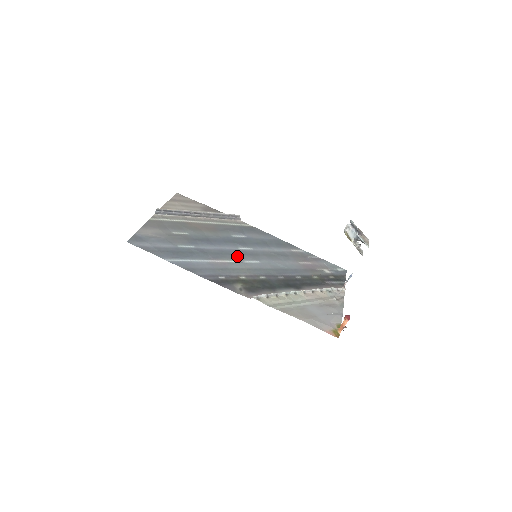
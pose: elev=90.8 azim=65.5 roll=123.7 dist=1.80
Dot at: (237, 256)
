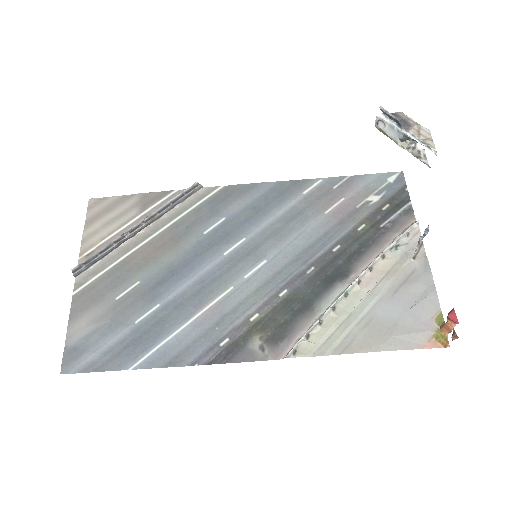
Dot at: (228, 275)
